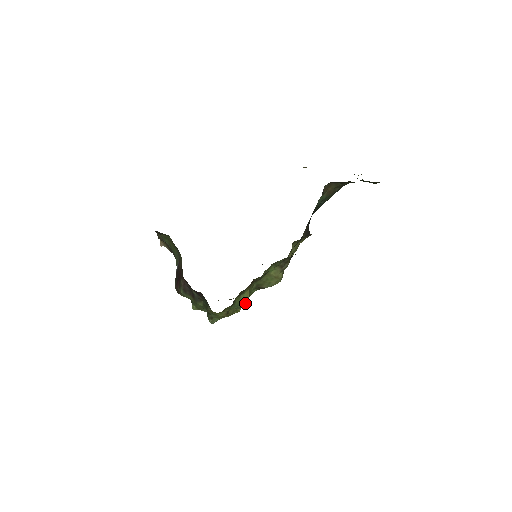
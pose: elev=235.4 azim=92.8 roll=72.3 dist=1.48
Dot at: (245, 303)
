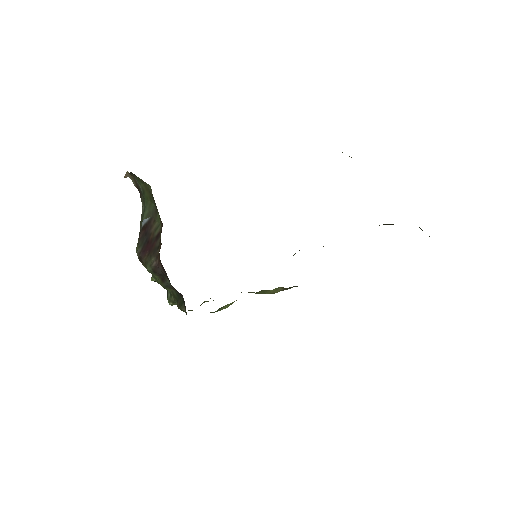
Dot at: occluded
